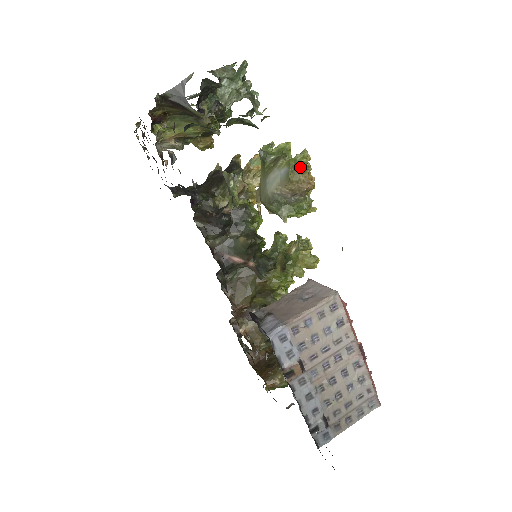
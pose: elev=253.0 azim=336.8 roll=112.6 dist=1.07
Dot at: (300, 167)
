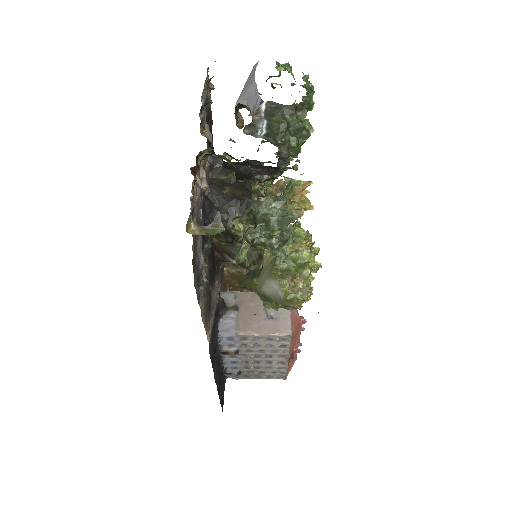
Dot at: (296, 299)
